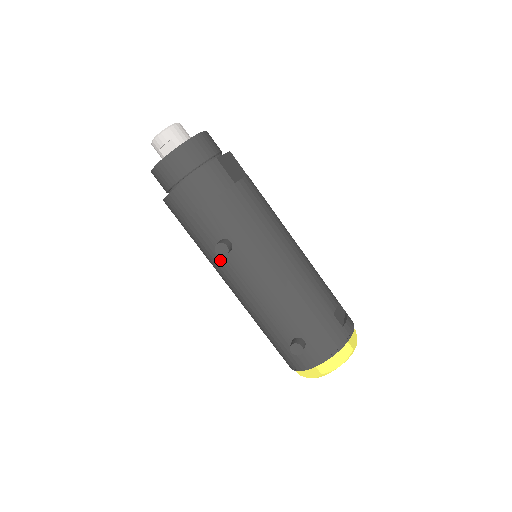
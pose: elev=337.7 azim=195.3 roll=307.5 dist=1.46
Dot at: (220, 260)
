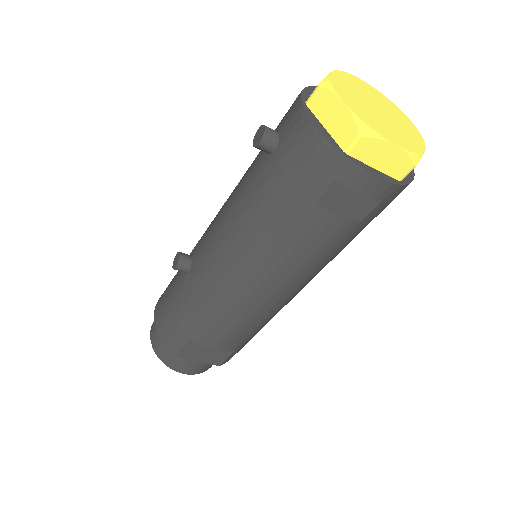
Dot at: (196, 274)
